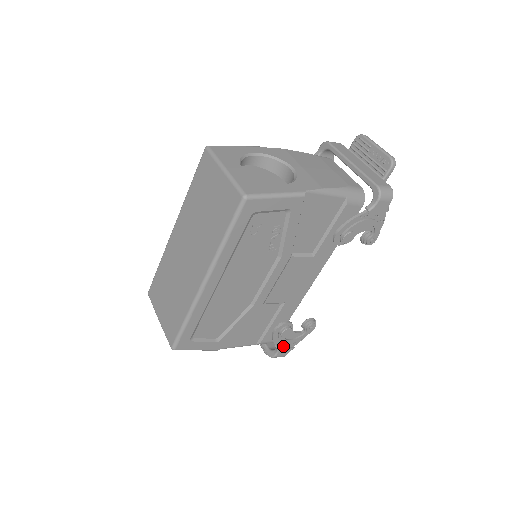
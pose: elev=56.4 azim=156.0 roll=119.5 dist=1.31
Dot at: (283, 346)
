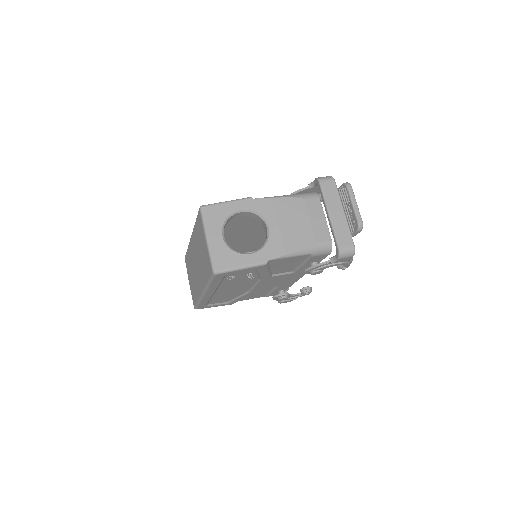
Dot at: occluded
